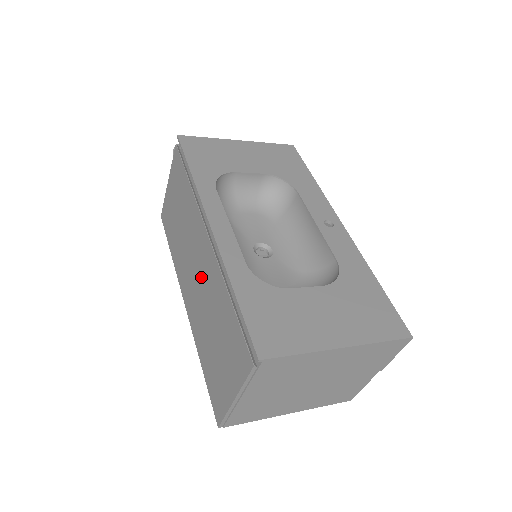
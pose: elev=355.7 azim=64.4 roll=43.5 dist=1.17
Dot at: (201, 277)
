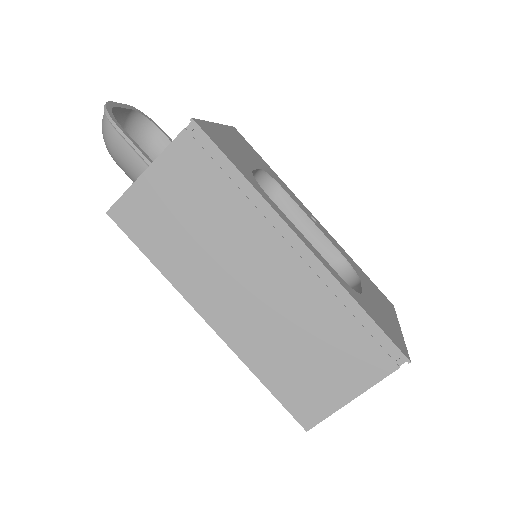
Dot at: (271, 295)
